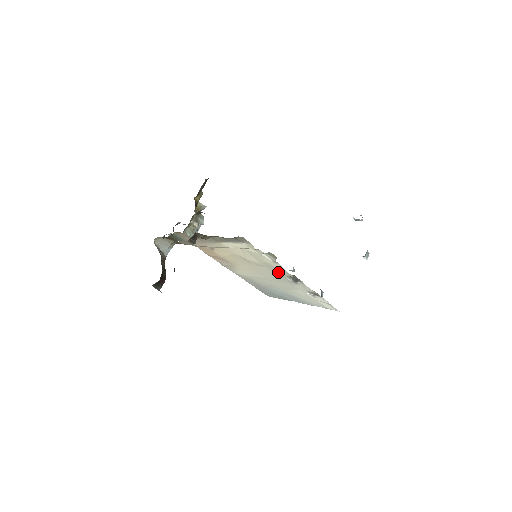
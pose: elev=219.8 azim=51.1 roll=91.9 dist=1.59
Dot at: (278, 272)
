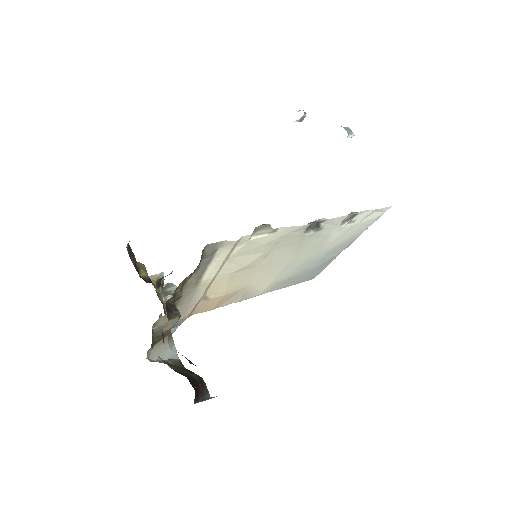
Dot at: (290, 239)
